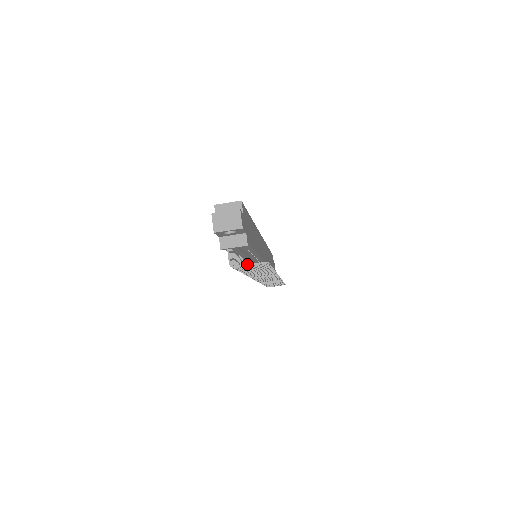
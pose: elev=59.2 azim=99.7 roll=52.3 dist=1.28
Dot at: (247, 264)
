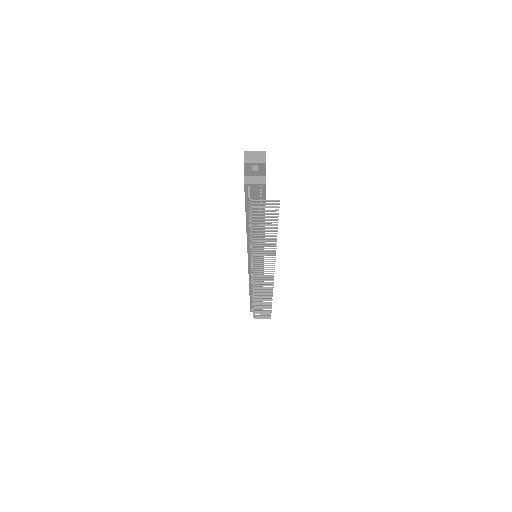
Dot at: occluded
